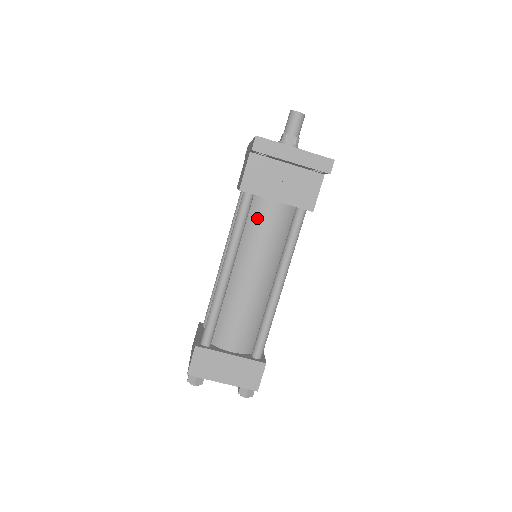
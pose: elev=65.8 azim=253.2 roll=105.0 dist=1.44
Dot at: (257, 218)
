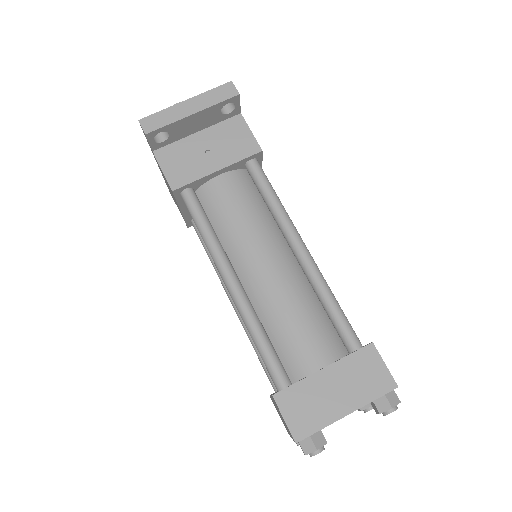
Dot at: (216, 206)
